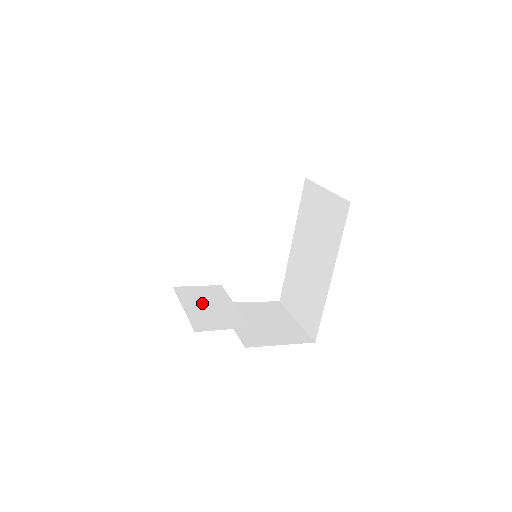
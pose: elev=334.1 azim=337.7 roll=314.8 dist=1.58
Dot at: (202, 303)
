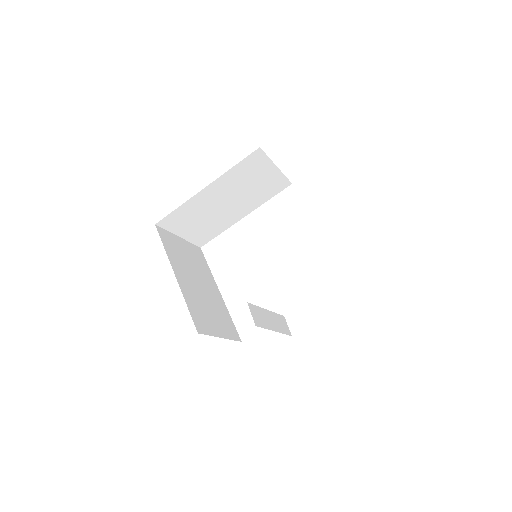
Dot at: occluded
